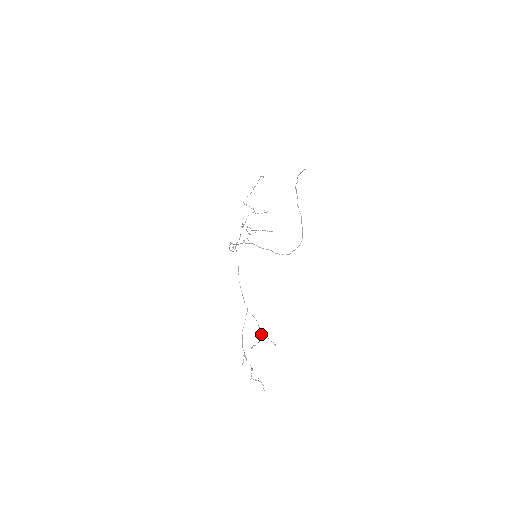
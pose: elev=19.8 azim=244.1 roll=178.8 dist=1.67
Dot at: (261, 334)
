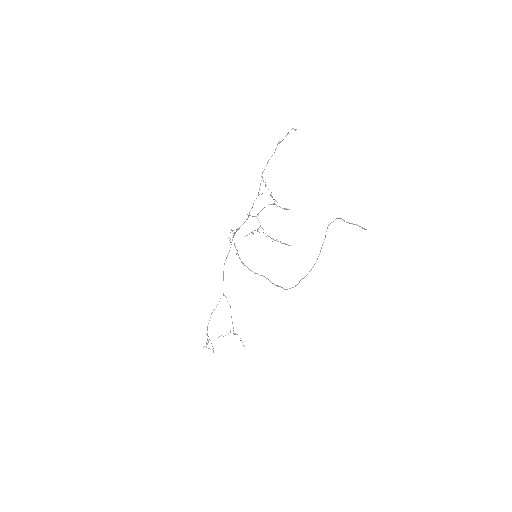
Dot at: occluded
